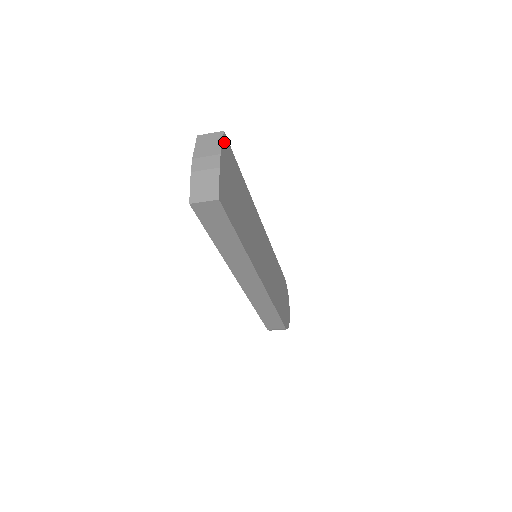
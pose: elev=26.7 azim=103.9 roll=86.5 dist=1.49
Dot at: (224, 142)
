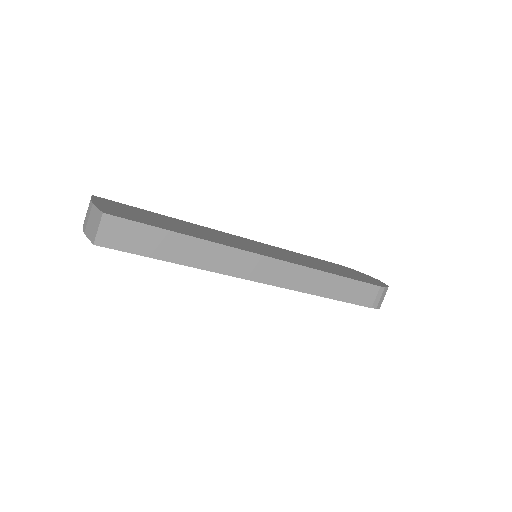
Dot at: (97, 198)
